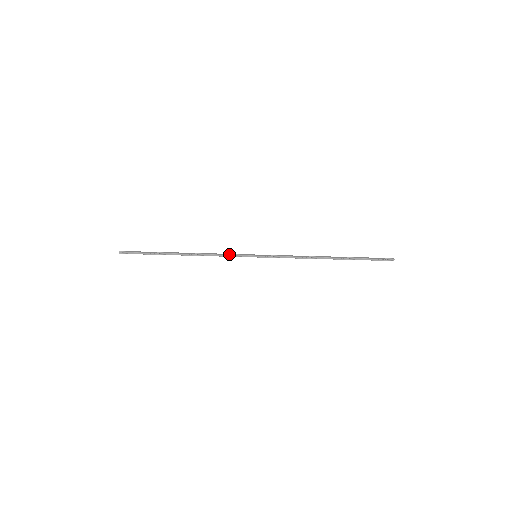
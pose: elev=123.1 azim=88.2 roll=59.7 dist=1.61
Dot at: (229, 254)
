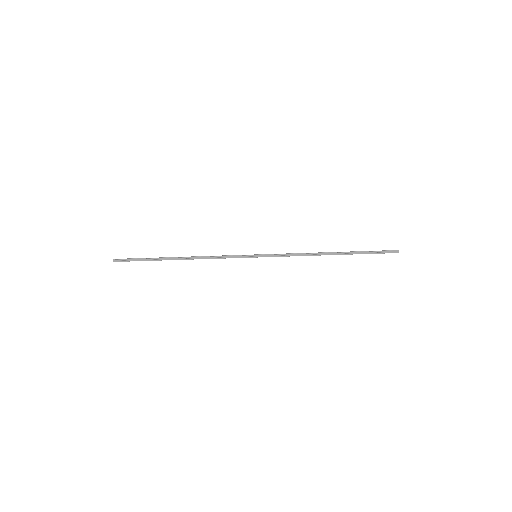
Dot at: occluded
